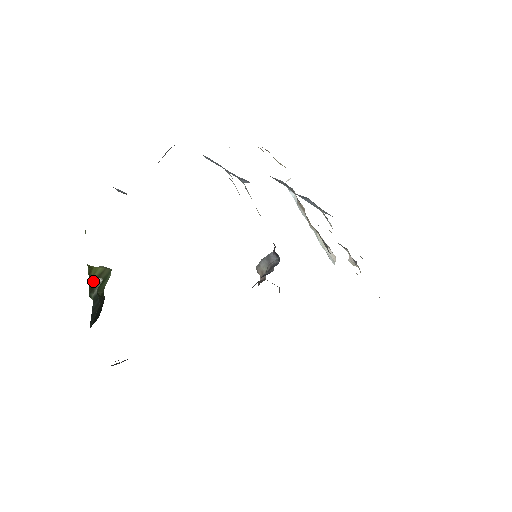
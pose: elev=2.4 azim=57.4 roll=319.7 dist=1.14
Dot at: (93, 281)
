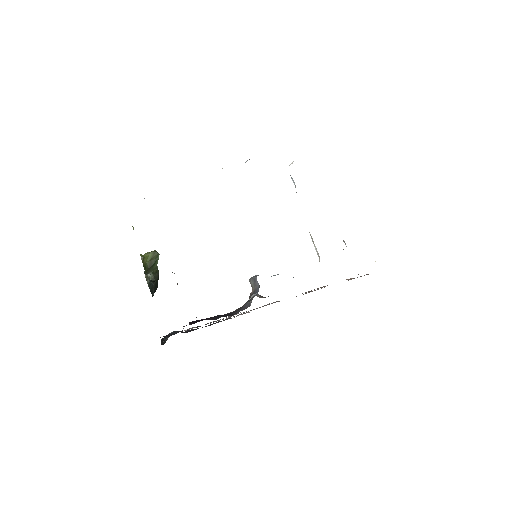
Dot at: (147, 265)
